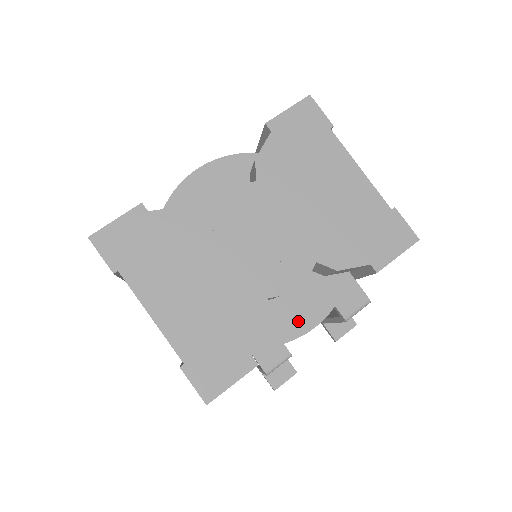
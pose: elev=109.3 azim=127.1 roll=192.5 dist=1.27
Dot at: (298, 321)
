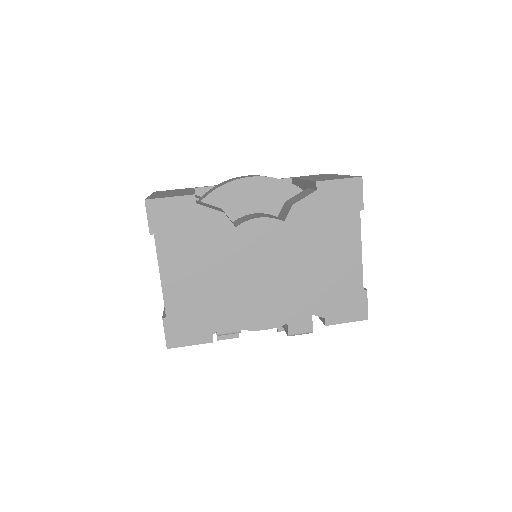
Dot at: (257, 320)
